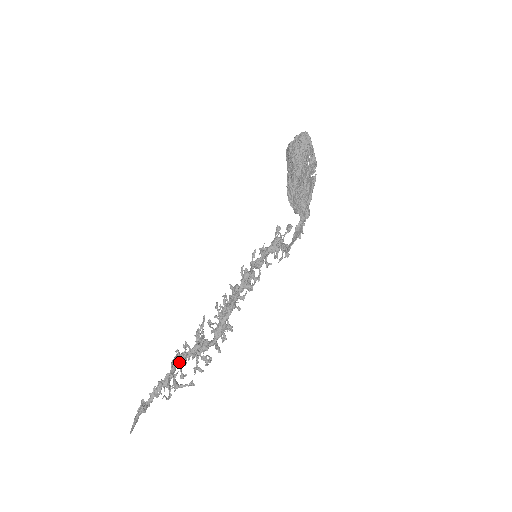
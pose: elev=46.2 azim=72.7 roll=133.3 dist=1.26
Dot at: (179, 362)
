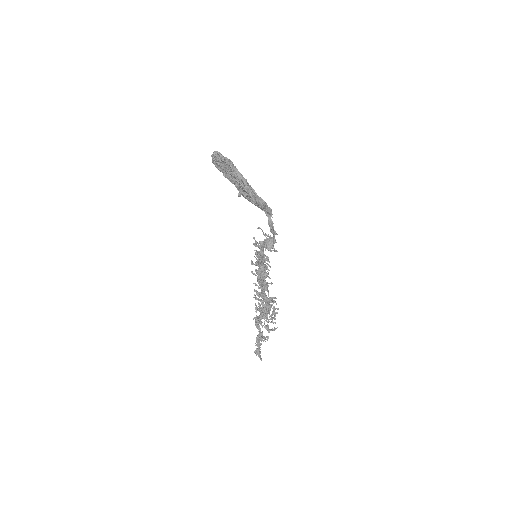
Dot at: occluded
